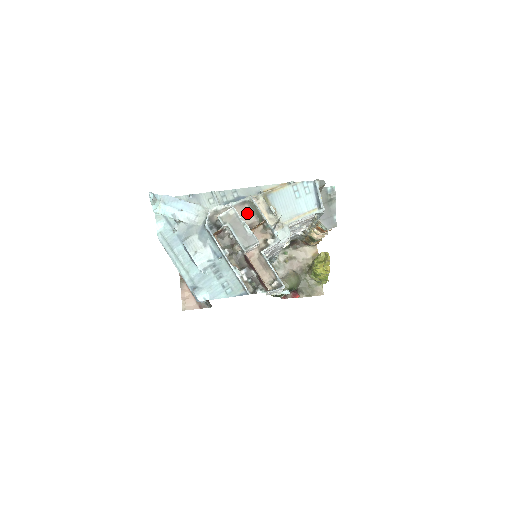
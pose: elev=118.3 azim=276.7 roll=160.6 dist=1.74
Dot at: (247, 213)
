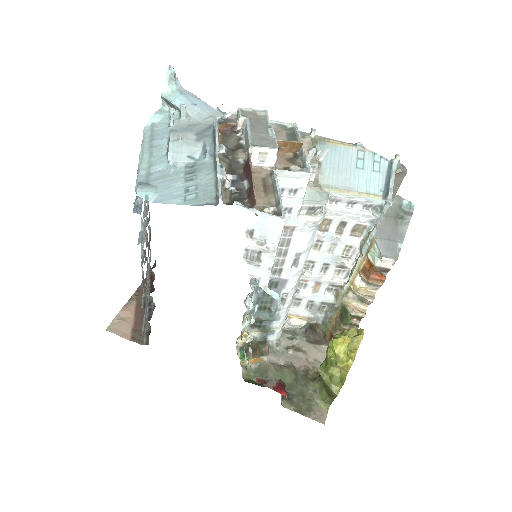
Dot at: (280, 137)
